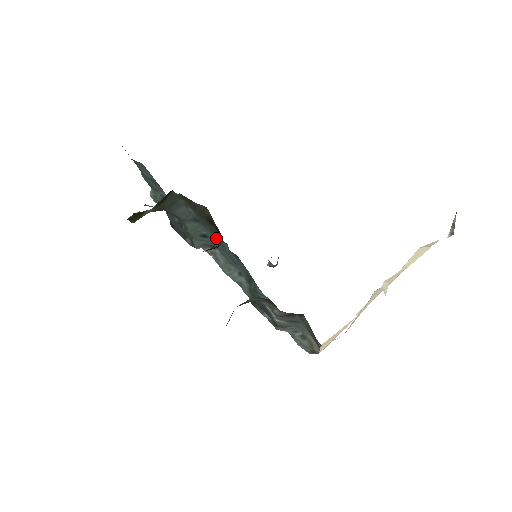
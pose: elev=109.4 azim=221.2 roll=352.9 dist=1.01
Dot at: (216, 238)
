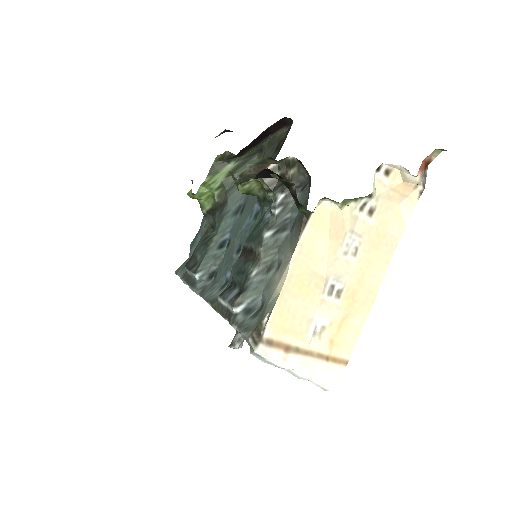
Dot at: occluded
